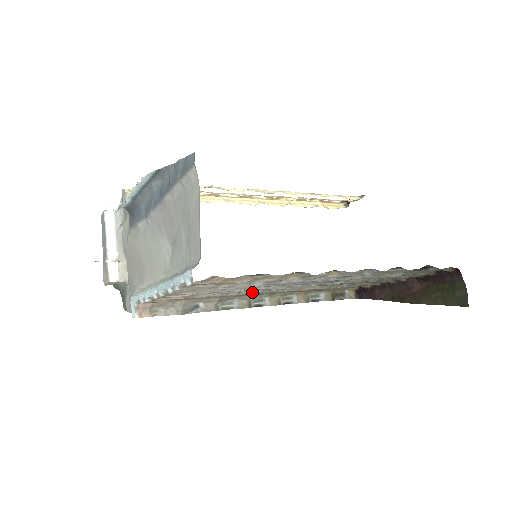
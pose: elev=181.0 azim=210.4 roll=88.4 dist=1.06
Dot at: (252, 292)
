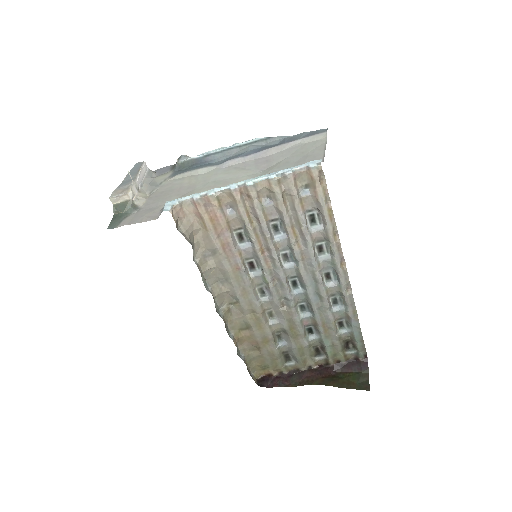
Dot at: (246, 274)
